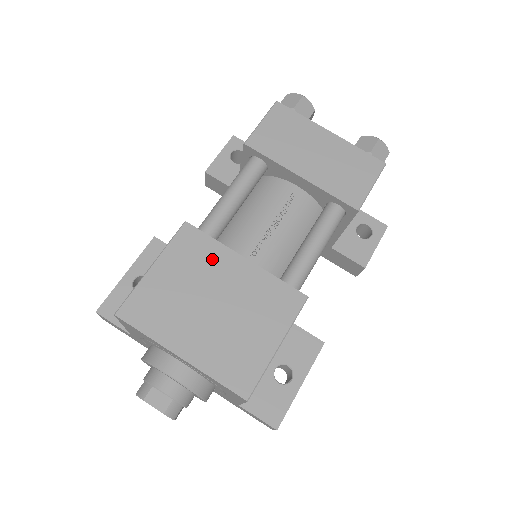
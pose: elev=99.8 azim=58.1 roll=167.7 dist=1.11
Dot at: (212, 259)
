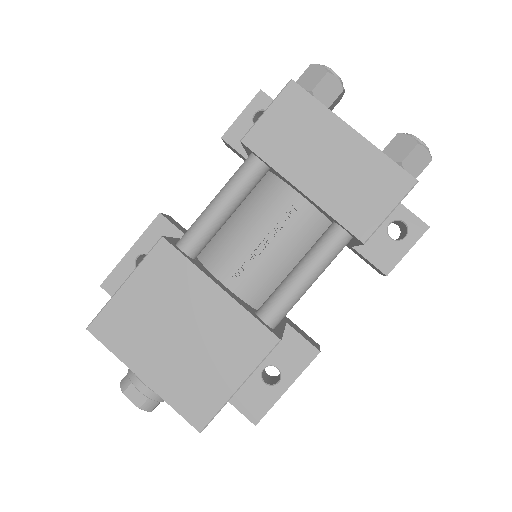
Dot at: (185, 284)
